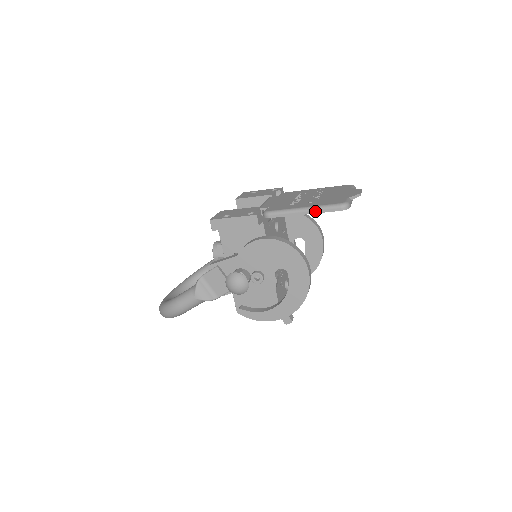
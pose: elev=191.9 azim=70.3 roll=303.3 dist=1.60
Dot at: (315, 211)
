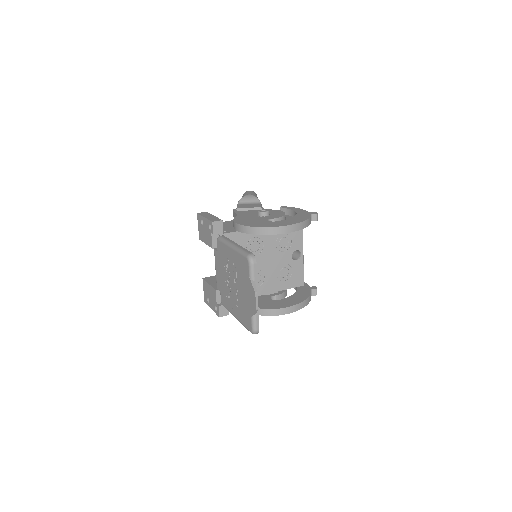
Dot at: occluded
